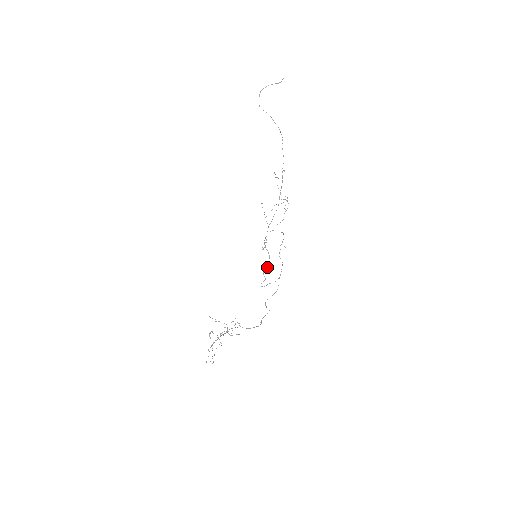
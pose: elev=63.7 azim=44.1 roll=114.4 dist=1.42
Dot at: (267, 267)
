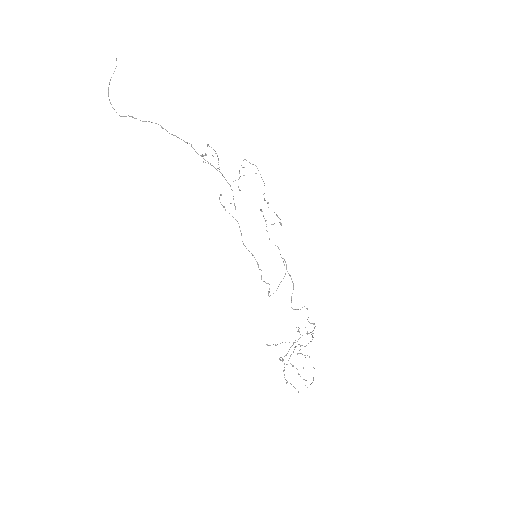
Dot at: occluded
